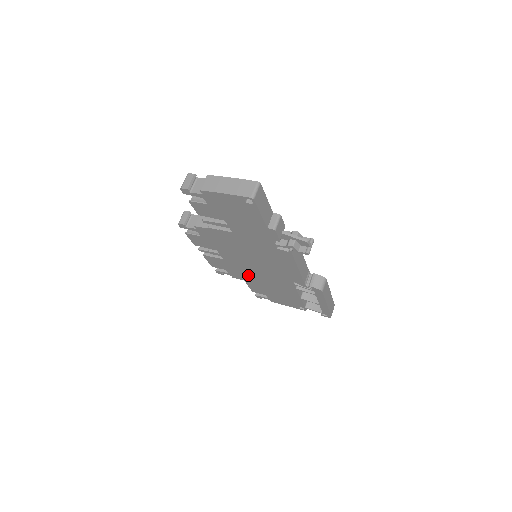
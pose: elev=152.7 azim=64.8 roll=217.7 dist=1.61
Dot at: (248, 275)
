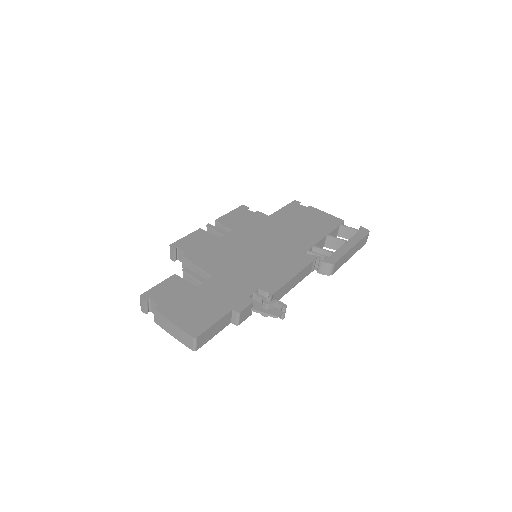
Dot at: occluded
